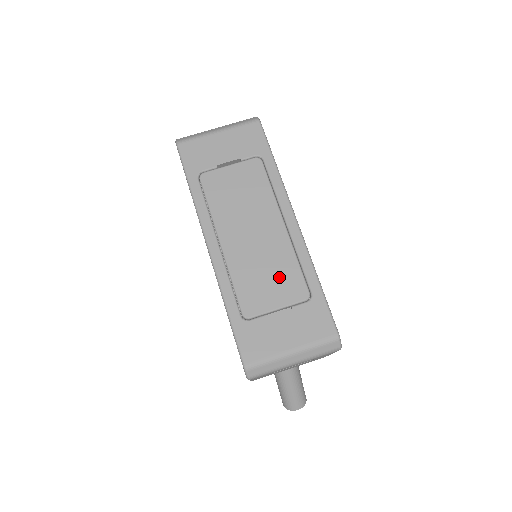
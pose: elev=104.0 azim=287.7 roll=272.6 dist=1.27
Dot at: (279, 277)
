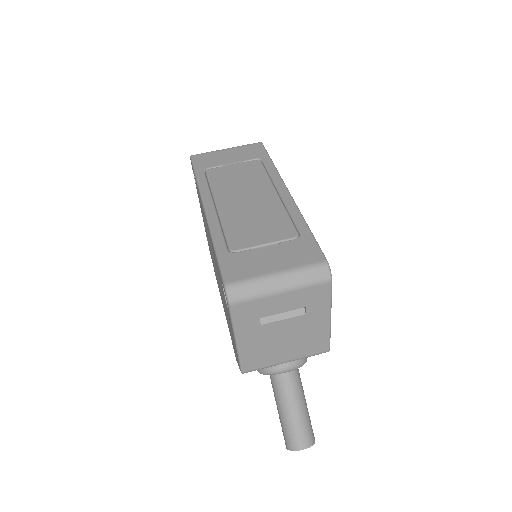
Dot at: (269, 224)
